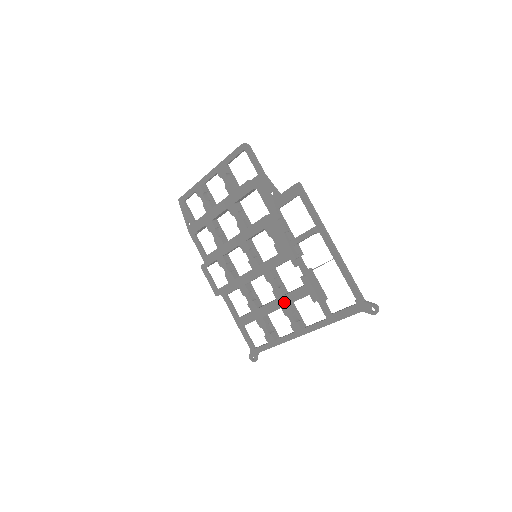
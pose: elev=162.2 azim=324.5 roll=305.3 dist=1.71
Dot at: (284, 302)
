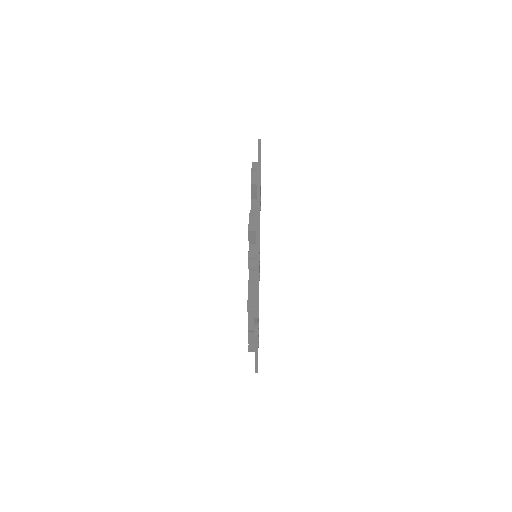
Dot at: occluded
